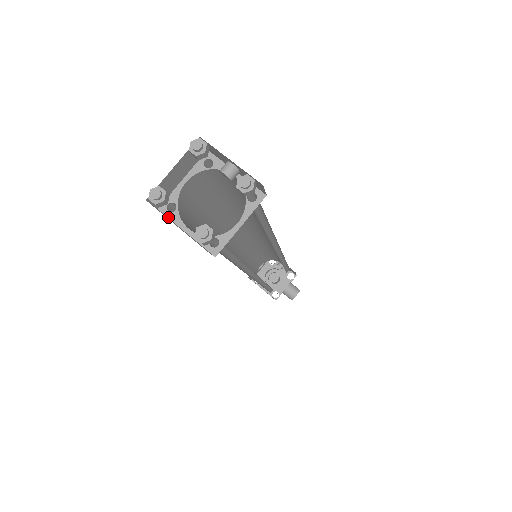
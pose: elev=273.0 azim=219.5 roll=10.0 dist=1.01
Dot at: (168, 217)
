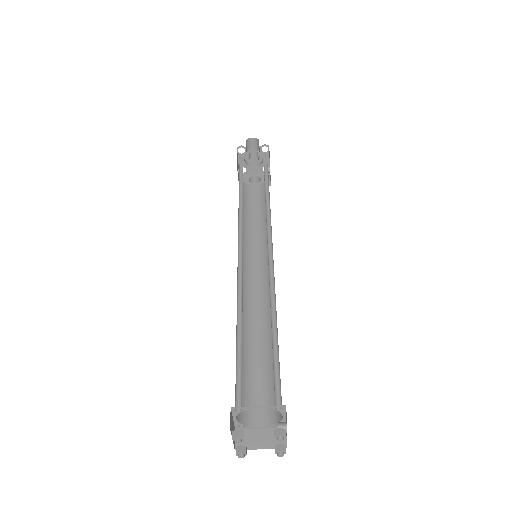
Dot at: (232, 412)
